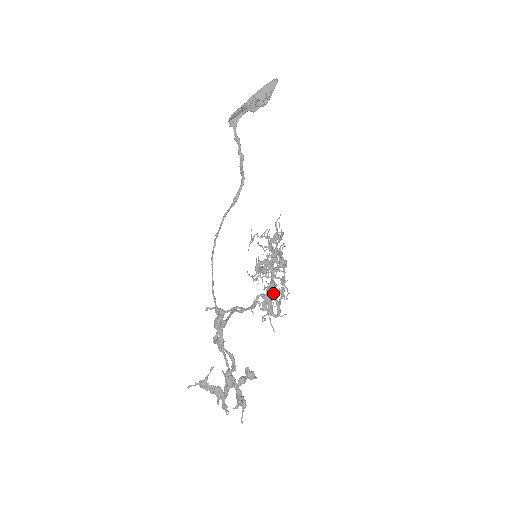
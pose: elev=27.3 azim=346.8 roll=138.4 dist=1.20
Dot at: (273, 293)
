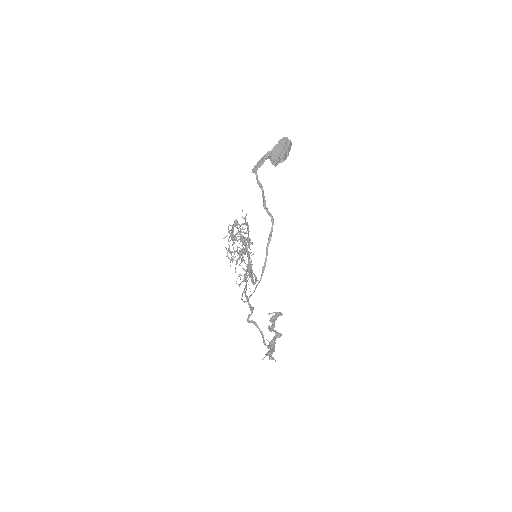
Dot at: (252, 270)
